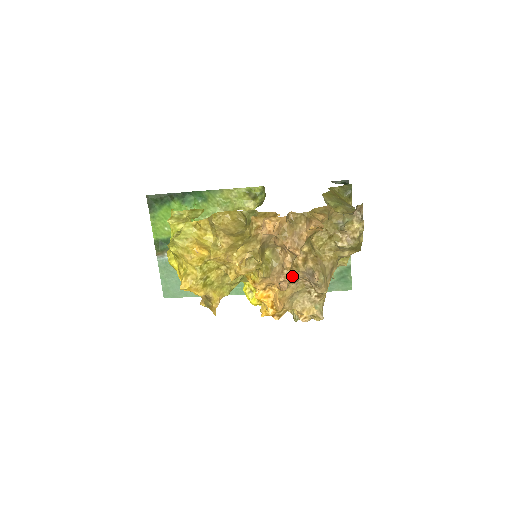
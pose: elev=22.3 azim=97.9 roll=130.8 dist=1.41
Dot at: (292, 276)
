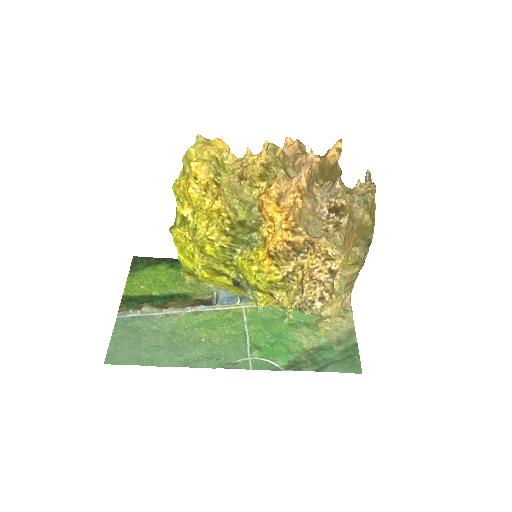
Dot at: (311, 188)
